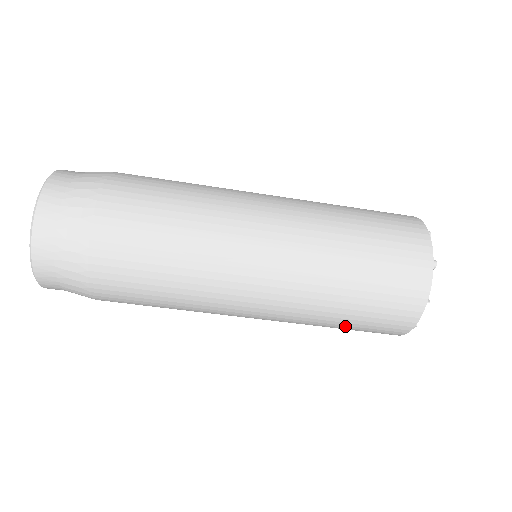
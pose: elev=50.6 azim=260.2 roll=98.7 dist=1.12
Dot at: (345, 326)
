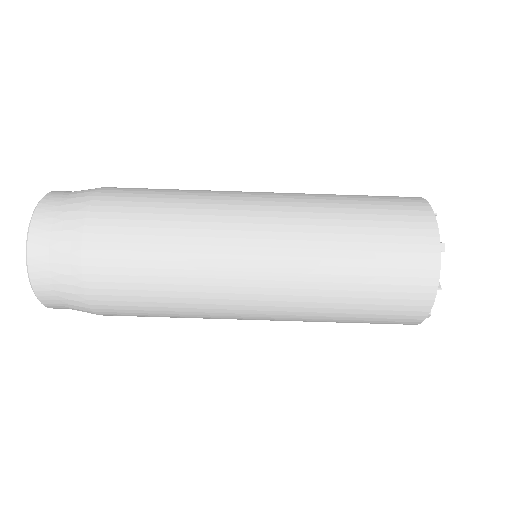
Dot at: (366, 254)
